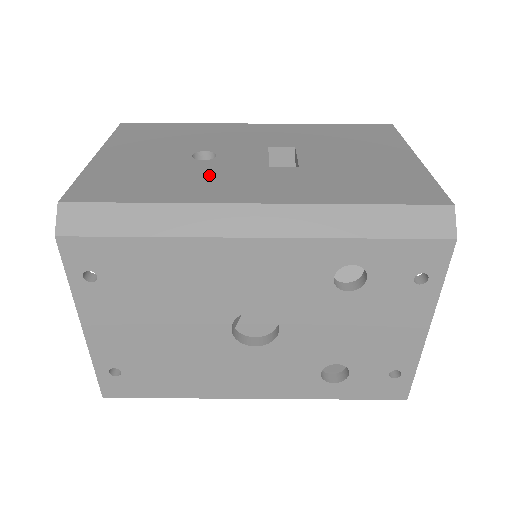
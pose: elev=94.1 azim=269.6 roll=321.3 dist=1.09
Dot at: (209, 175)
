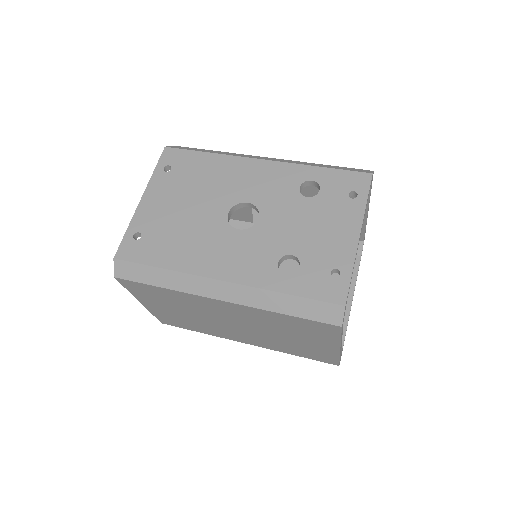
Dot at: occluded
